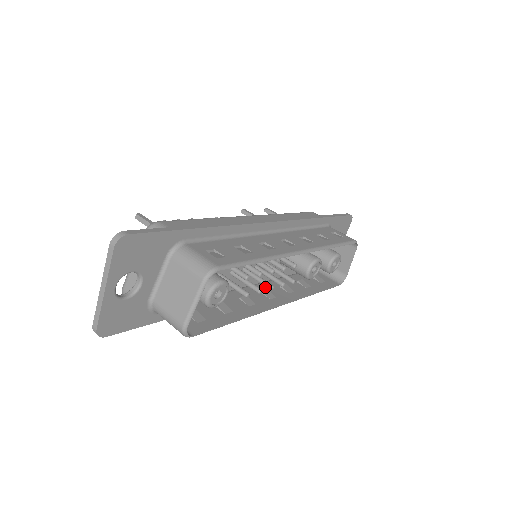
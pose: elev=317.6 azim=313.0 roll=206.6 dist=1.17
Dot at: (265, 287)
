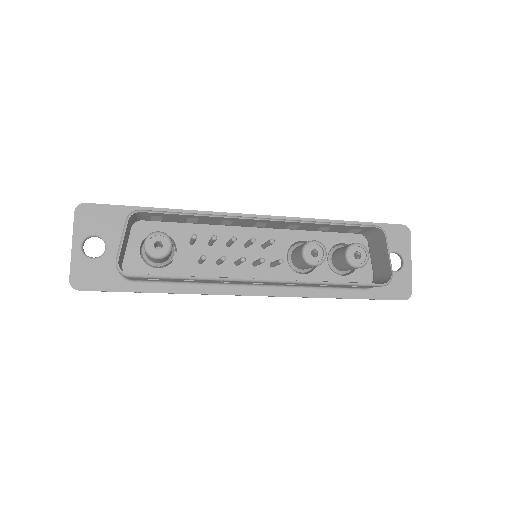
Dot at: occluded
